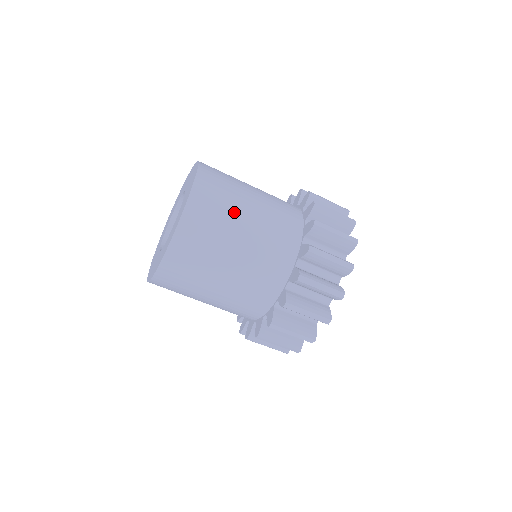
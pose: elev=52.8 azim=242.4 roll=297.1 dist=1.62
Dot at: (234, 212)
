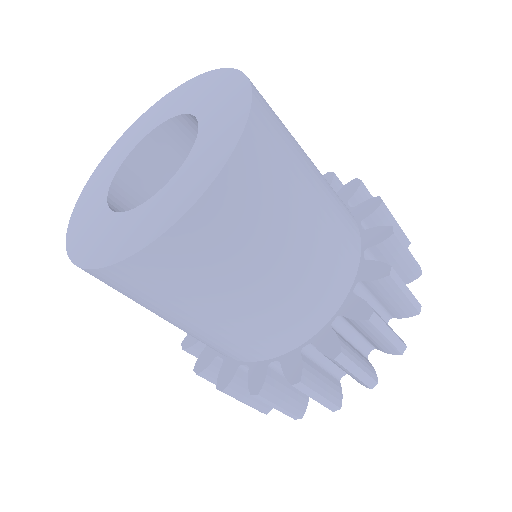
Dot at: (228, 283)
